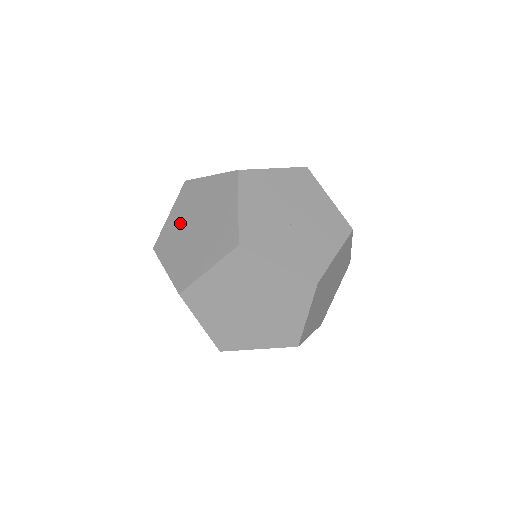
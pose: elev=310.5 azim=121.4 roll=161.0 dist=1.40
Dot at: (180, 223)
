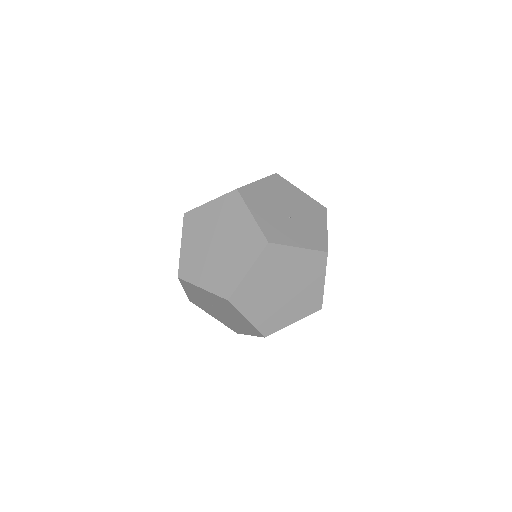
Dot at: (198, 247)
